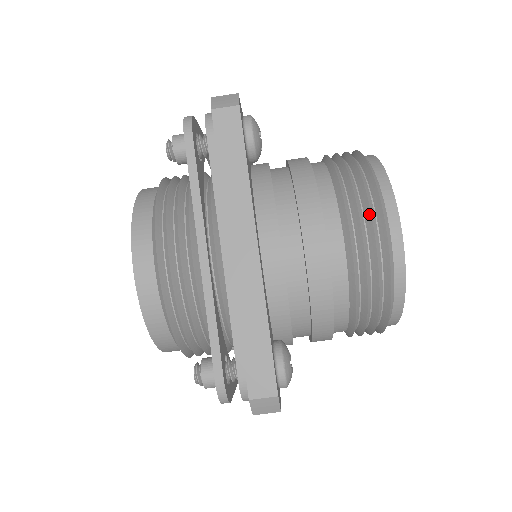
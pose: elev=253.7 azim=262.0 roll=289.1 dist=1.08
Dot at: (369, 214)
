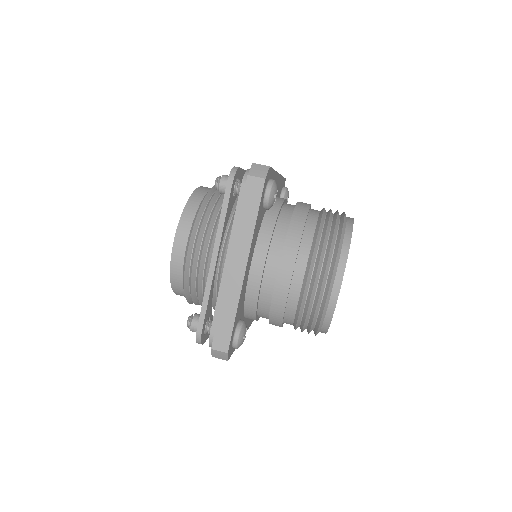
Dot at: occluded
